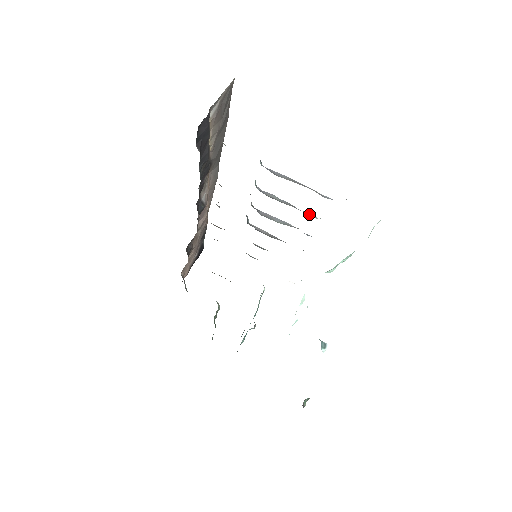
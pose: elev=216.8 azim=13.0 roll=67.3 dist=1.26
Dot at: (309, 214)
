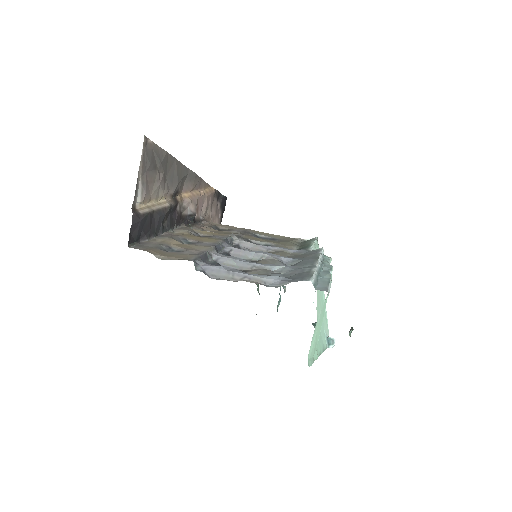
Dot at: (270, 269)
